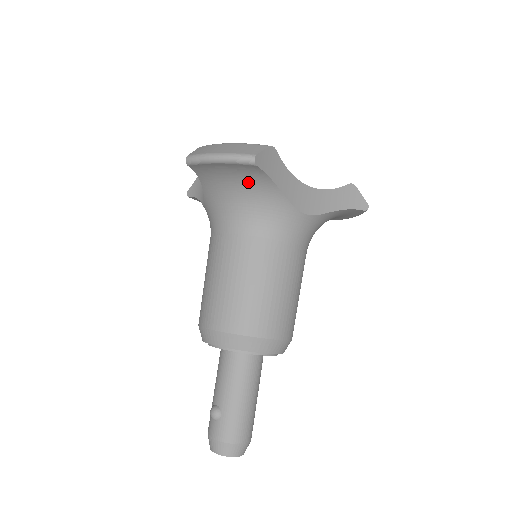
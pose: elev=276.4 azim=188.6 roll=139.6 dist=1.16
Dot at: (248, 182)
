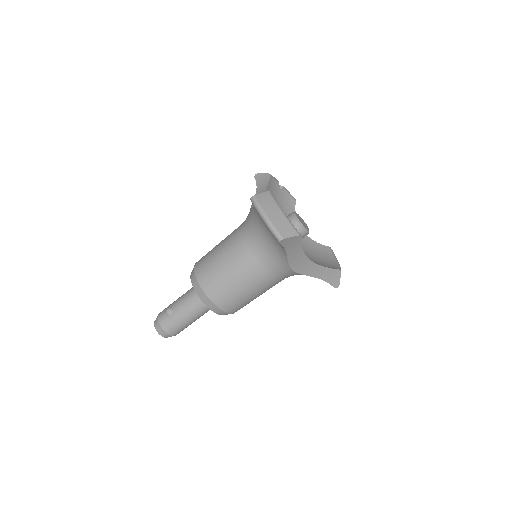
Dot at: (274, 238)
